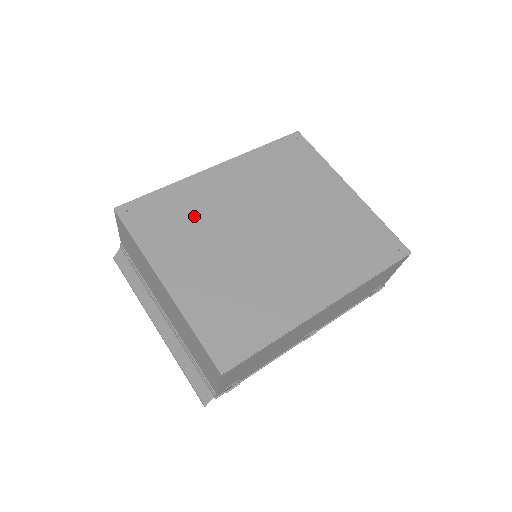
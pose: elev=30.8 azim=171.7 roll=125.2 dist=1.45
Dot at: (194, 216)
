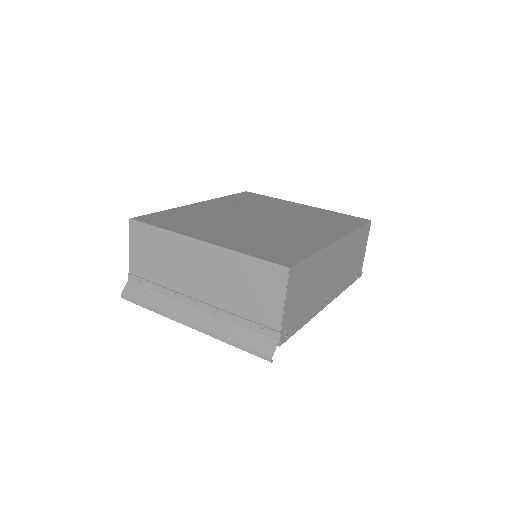
Dot at: (200, 218)
